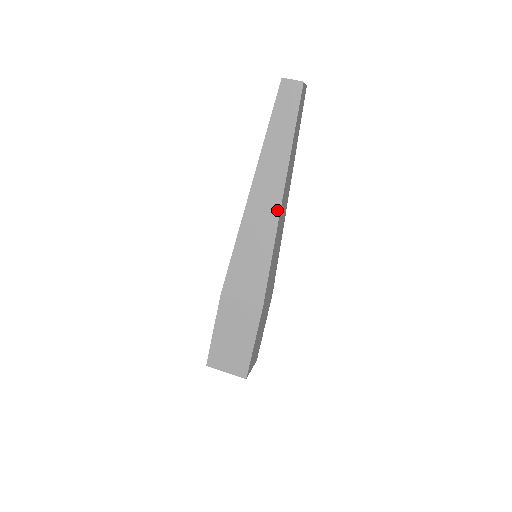
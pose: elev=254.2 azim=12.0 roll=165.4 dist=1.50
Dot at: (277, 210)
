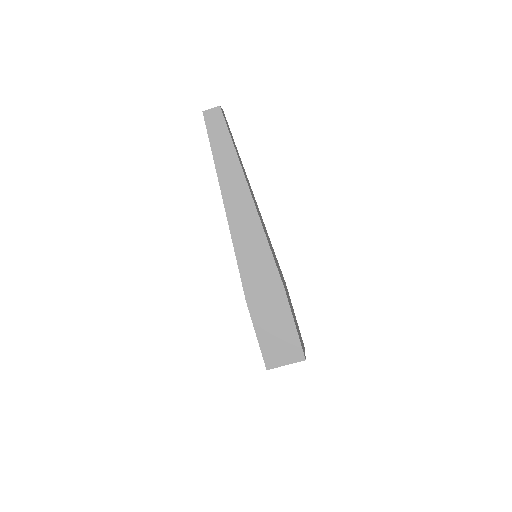
Dot at: (252, 207)
